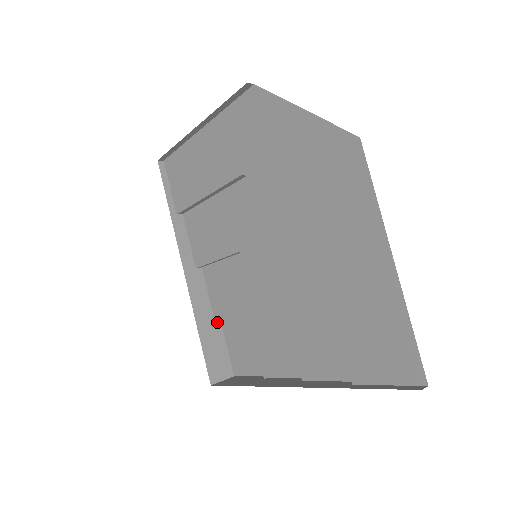
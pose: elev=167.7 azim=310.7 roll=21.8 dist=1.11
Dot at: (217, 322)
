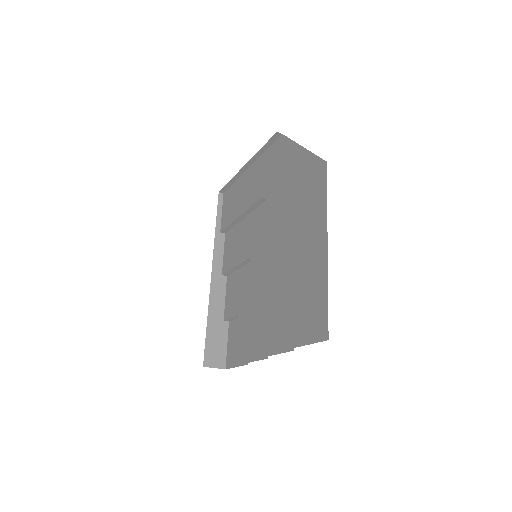
Dot at: (225, 321)
